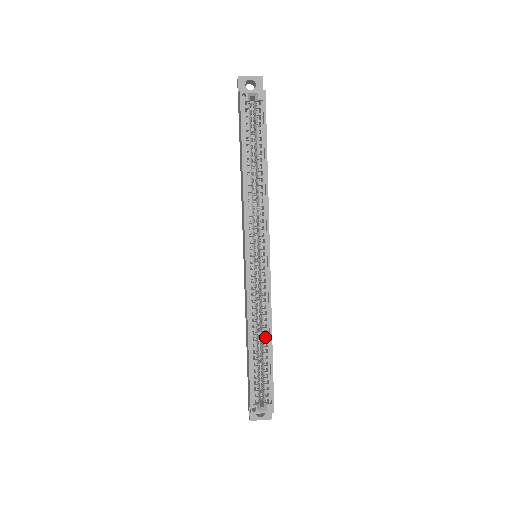
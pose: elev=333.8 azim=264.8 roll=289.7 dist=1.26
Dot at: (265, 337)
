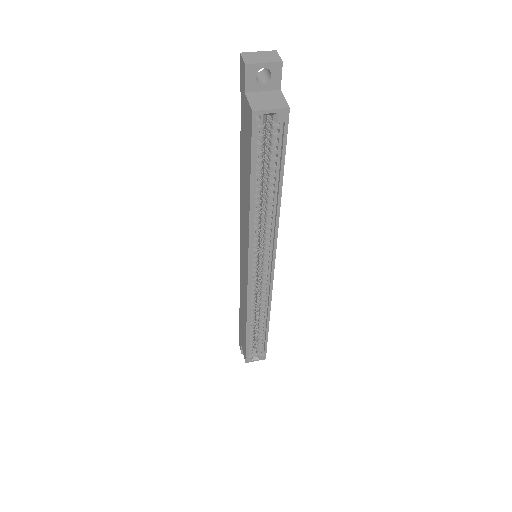
Dot at: (262, 319)
